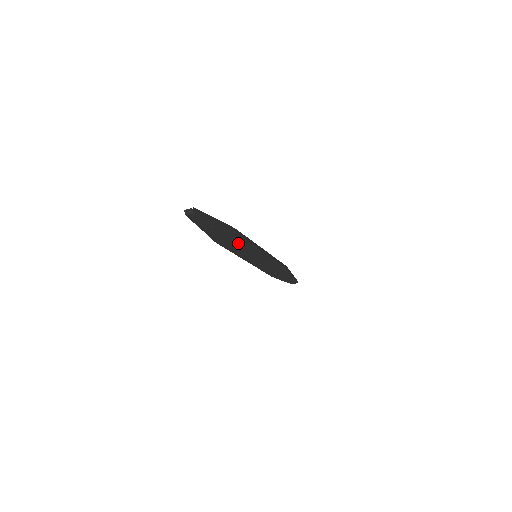
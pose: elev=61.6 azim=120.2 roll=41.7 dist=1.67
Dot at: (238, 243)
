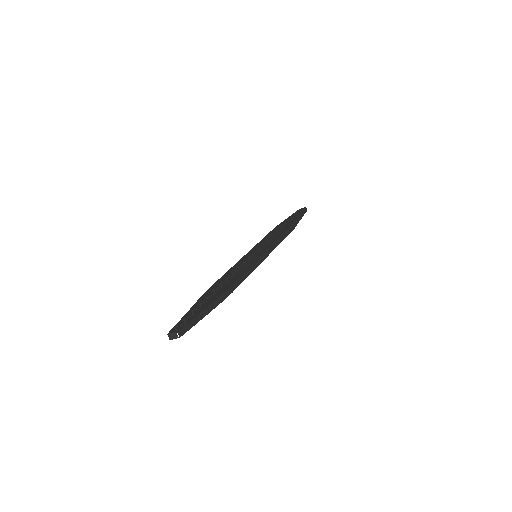
Dot at: occluded
